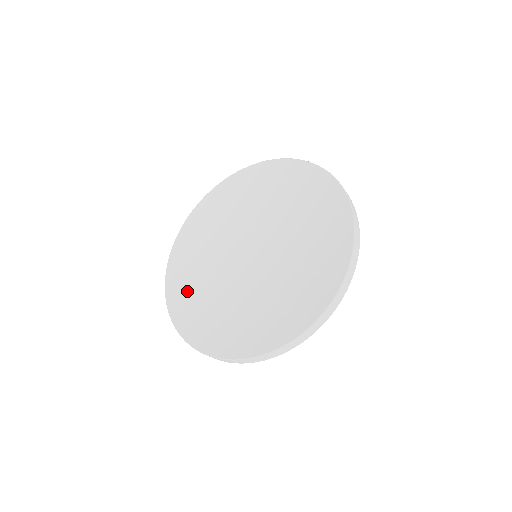
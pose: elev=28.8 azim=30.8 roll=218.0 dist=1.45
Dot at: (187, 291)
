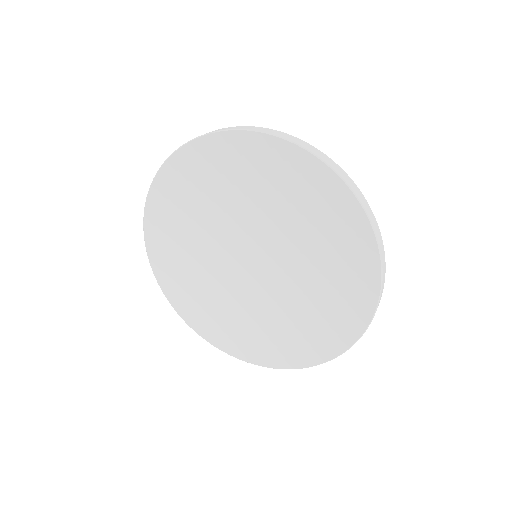
Dot at: (171, 220)
